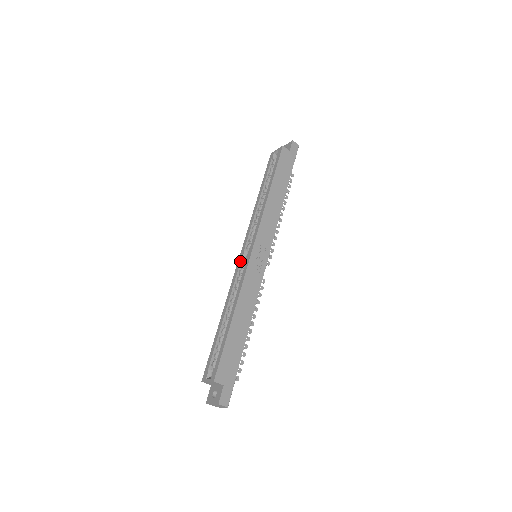
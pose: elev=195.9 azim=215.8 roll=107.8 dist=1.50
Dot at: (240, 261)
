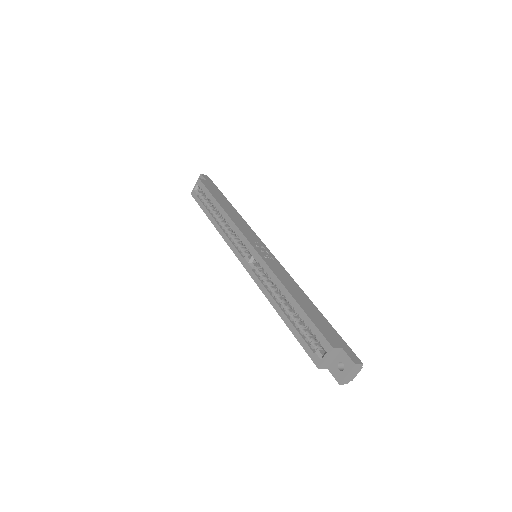
Dot at: (248, 266)
